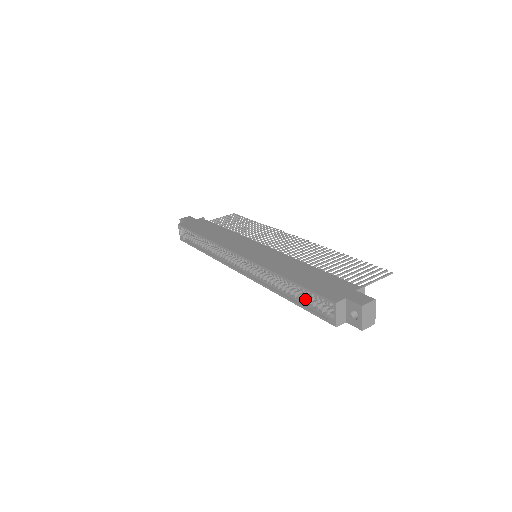
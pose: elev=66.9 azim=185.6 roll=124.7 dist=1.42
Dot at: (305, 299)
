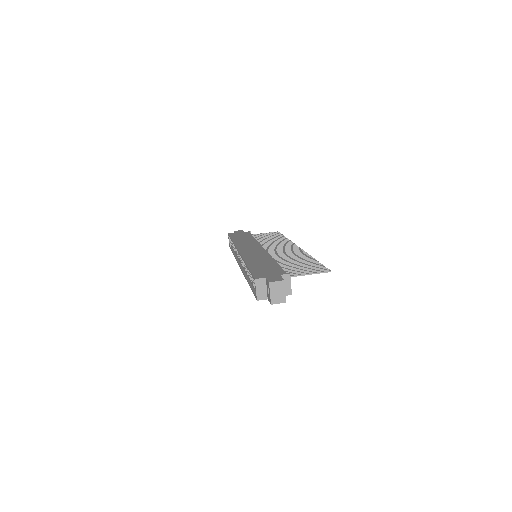
Dot at: occluded
